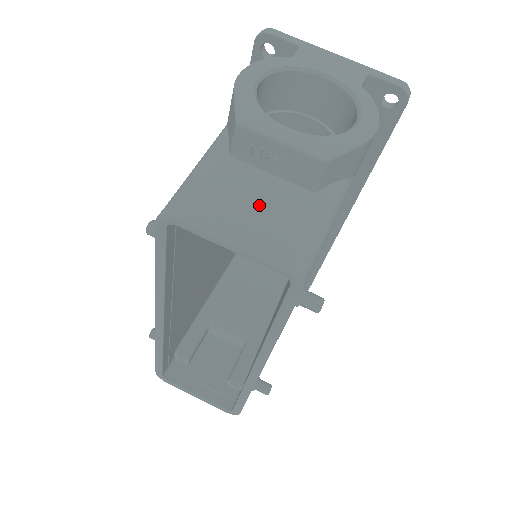
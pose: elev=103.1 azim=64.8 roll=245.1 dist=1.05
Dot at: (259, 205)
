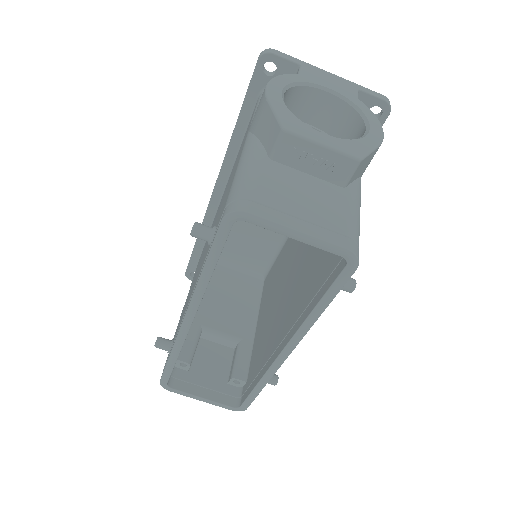
Dot at: (308, 200)
